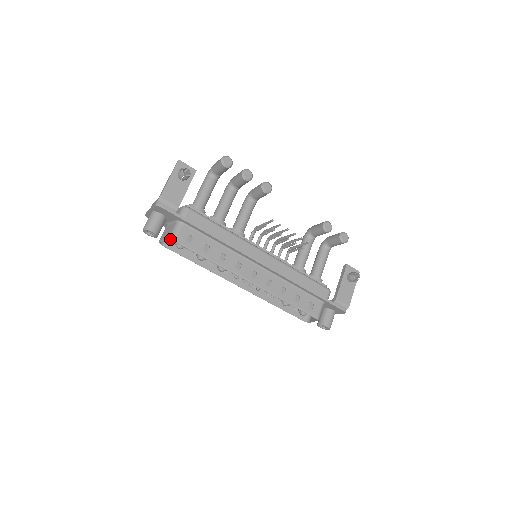
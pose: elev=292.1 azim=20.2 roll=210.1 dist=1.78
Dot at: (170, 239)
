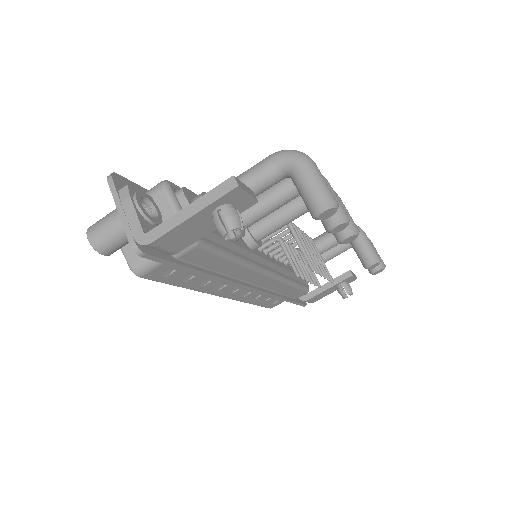
Dot at: (133, 272)
